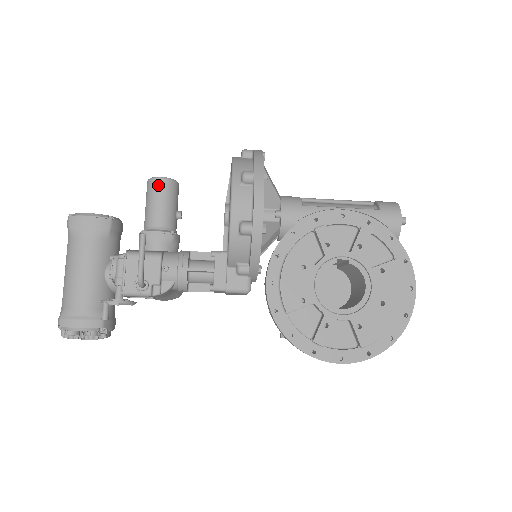
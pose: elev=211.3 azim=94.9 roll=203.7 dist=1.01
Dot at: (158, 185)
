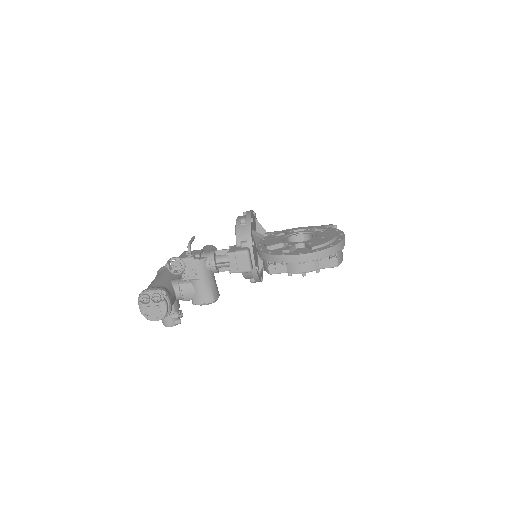
Dot at: (206, 246)
